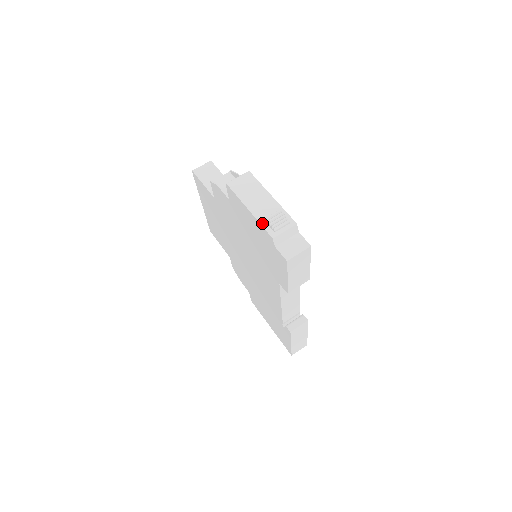
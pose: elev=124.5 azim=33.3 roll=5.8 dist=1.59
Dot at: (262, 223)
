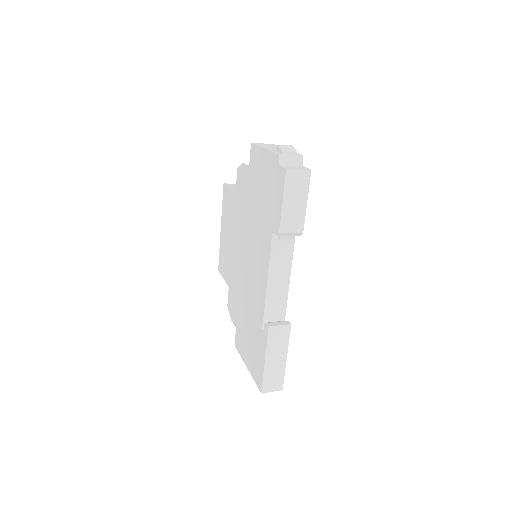
Dot at: (273, 151)
